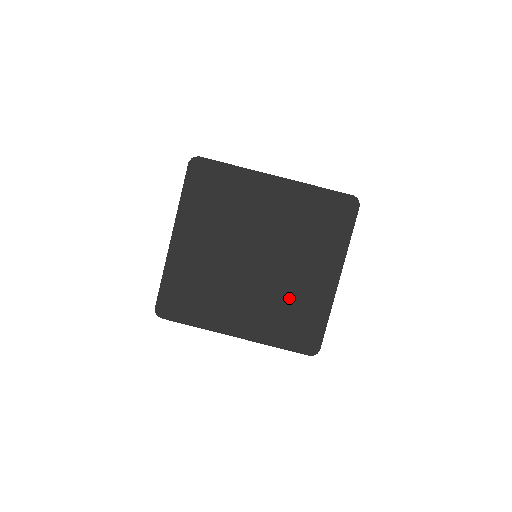
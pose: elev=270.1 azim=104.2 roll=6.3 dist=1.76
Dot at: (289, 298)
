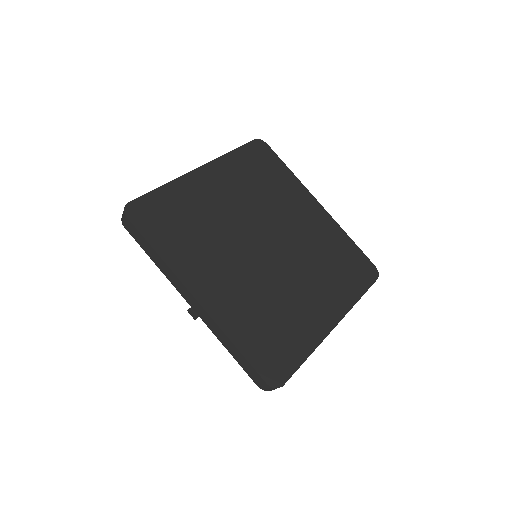
Dot at: (279, 304)
